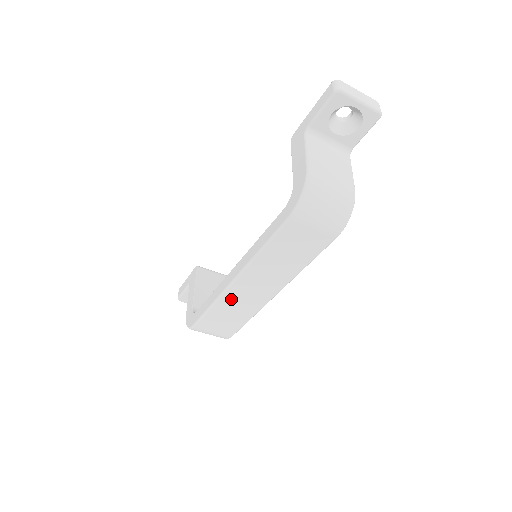
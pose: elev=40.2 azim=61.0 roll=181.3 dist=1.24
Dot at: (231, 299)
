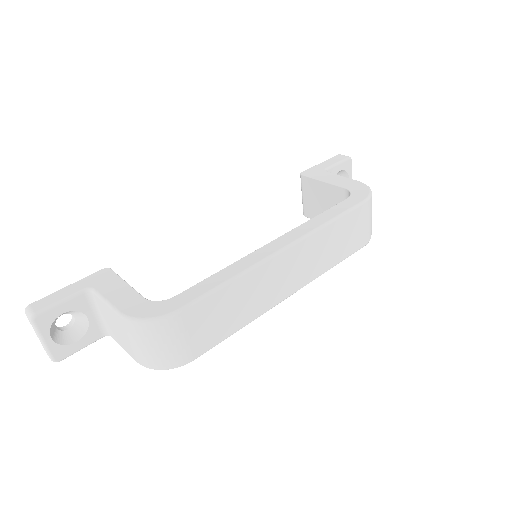
Dot at: (260, 277)
